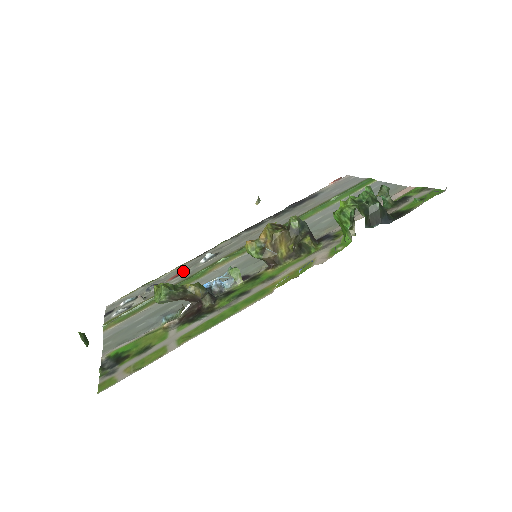
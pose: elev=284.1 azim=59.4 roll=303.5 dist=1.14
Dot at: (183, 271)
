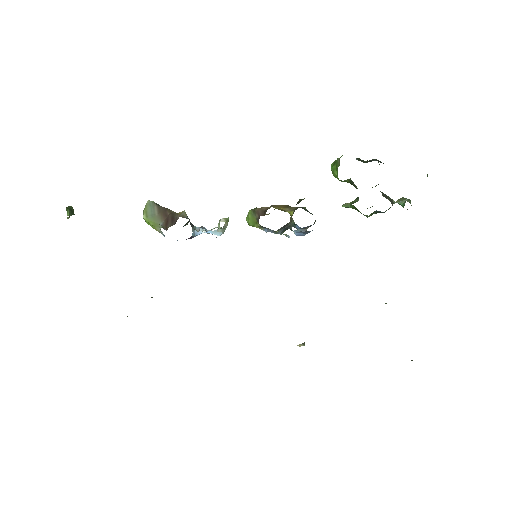
Dot at: occluded
